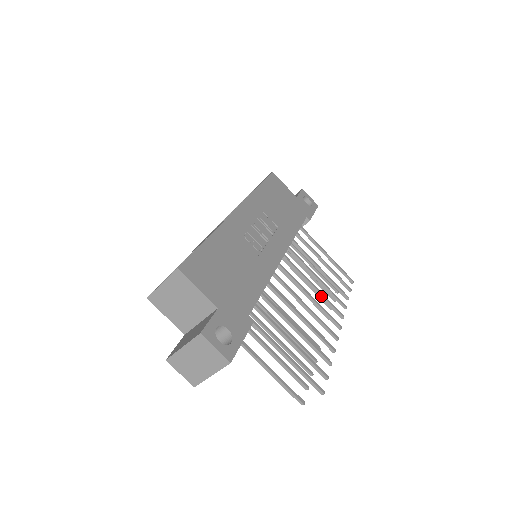
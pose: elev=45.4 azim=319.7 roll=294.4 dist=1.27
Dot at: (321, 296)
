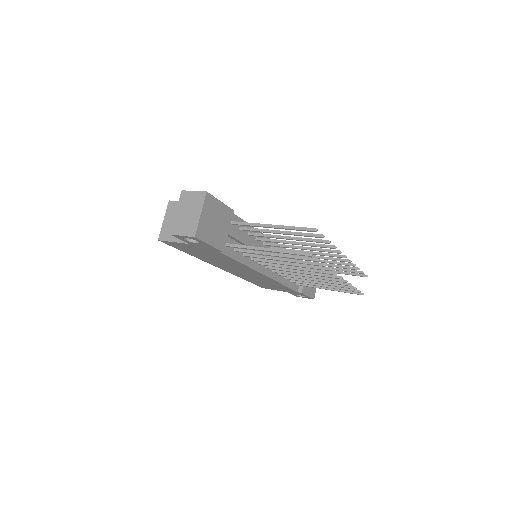
Dot at: (322, 258)
